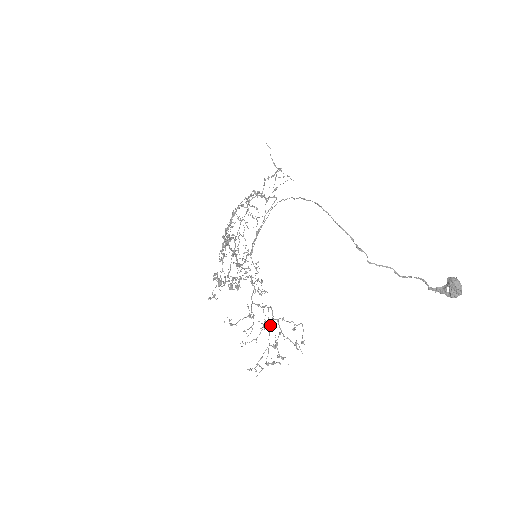
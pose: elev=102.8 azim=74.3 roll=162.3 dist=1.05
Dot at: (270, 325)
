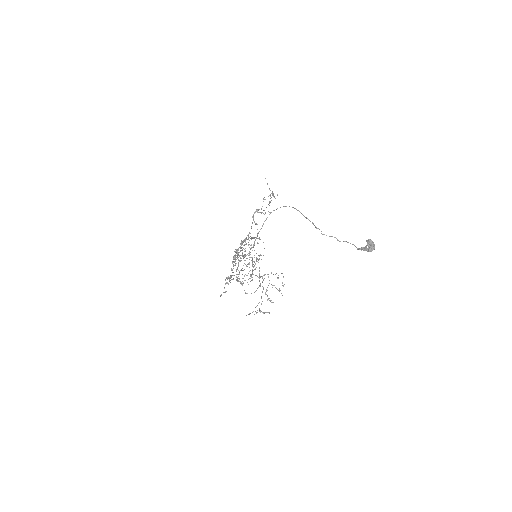
Dot at: occluded
